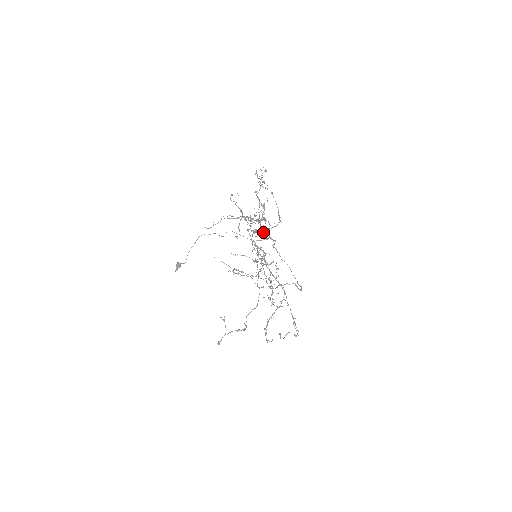
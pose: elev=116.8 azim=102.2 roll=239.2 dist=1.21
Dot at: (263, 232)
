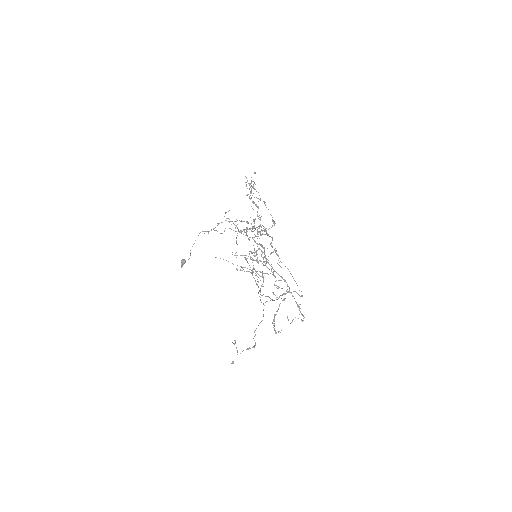
Dot at: (260, 233)
